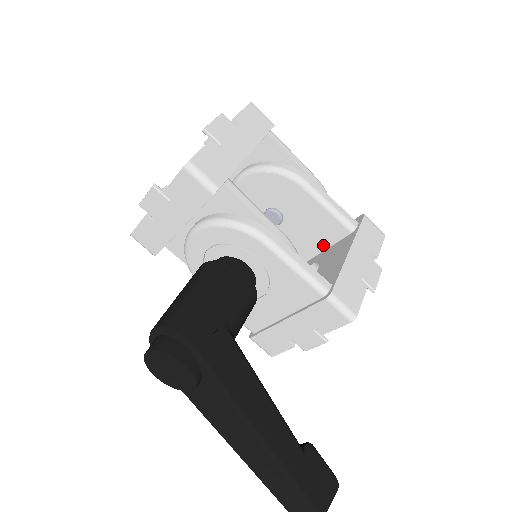
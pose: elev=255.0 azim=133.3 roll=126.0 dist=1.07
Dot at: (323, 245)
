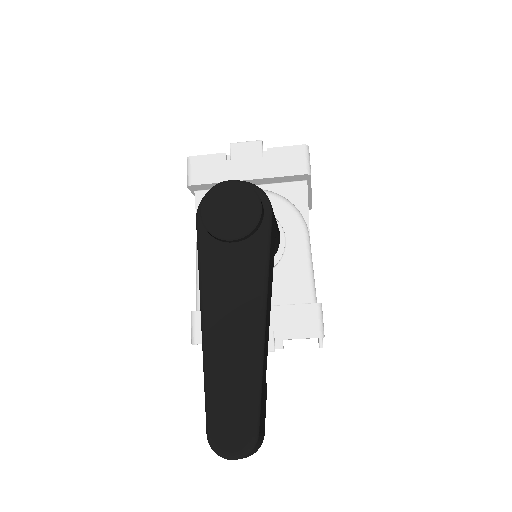
Dot at: occluded
